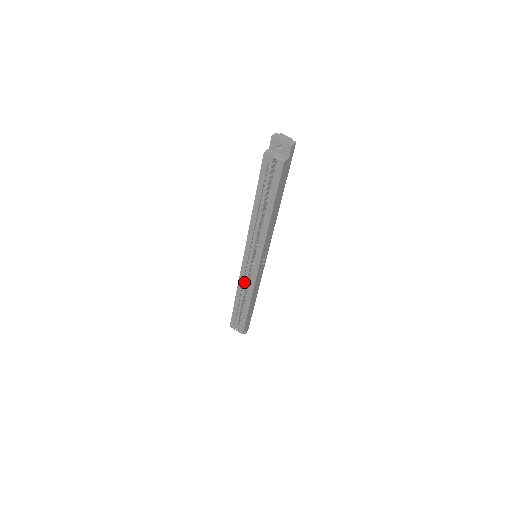
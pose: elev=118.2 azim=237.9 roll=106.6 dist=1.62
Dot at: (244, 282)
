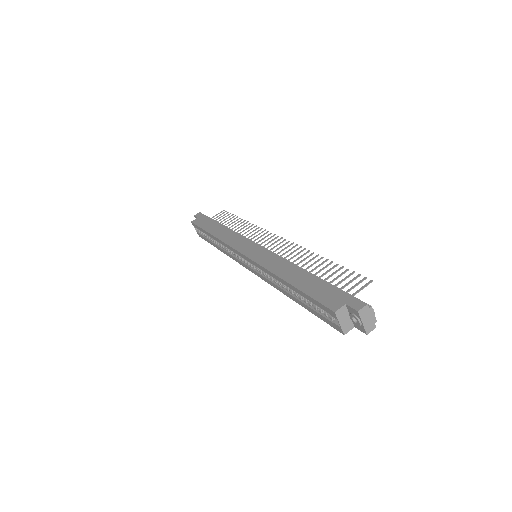
Dot at: occluded
